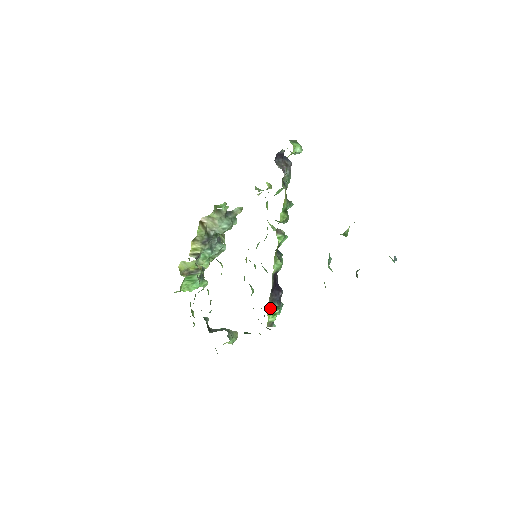
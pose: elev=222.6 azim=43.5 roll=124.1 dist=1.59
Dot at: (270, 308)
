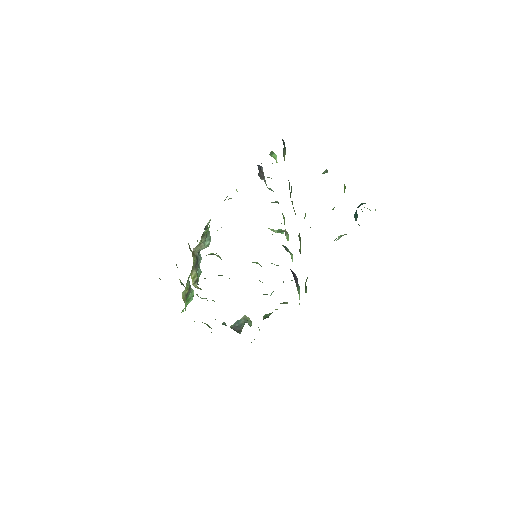
Dot at: (298, 293)
